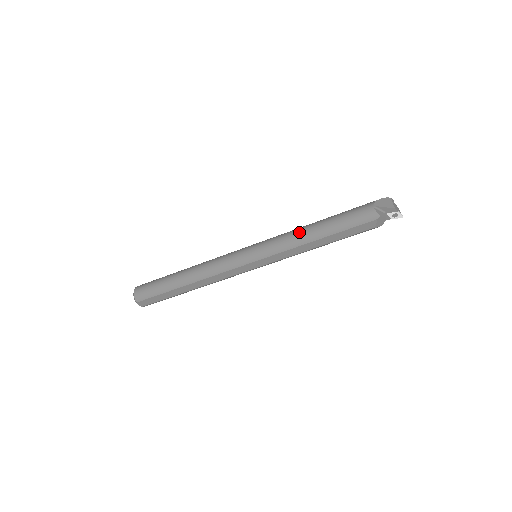
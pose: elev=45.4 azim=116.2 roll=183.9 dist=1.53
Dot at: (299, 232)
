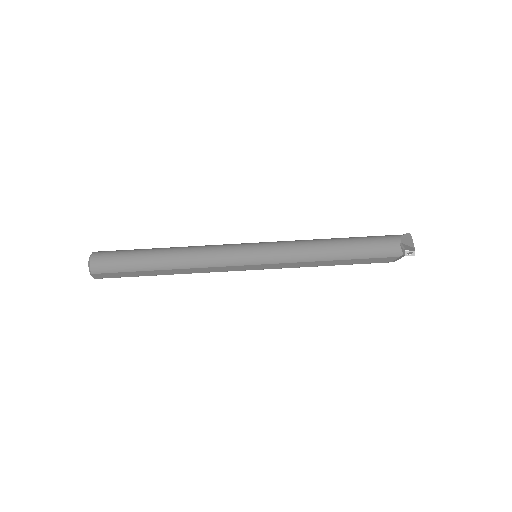
Dot at: (316, 246)
